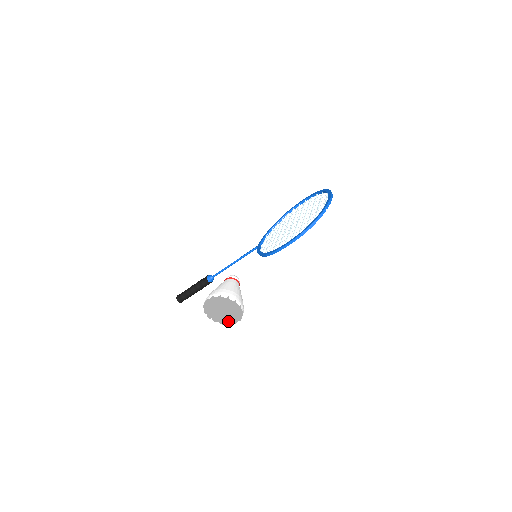
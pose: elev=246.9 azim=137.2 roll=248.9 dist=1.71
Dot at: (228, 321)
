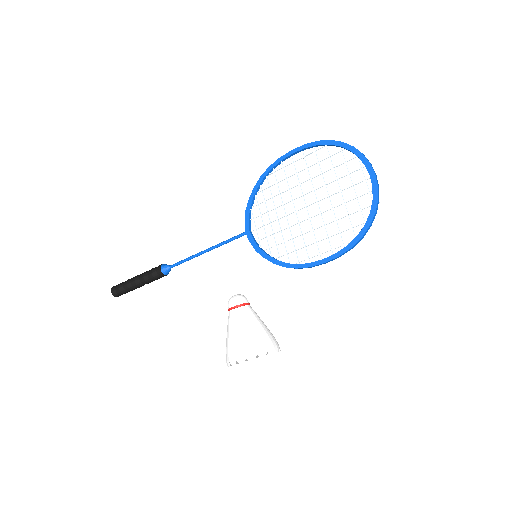
Dot at: occluded
